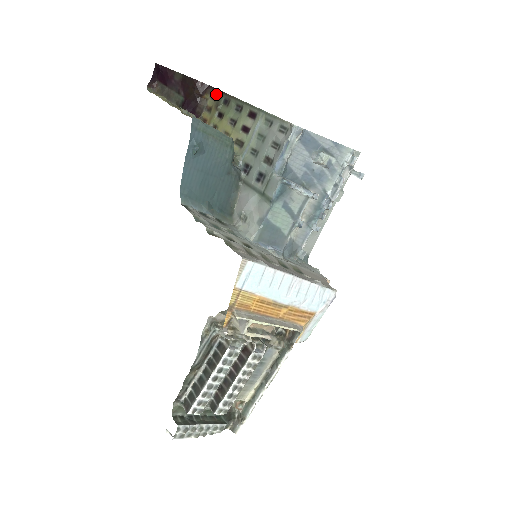
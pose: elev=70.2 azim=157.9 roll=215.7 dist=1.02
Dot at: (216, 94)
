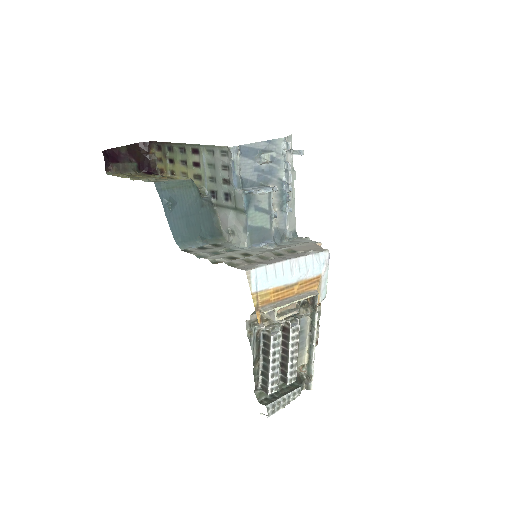
Dot at: (159, 146)
